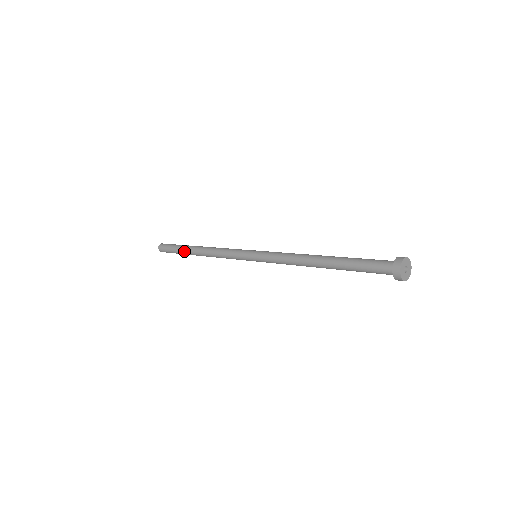
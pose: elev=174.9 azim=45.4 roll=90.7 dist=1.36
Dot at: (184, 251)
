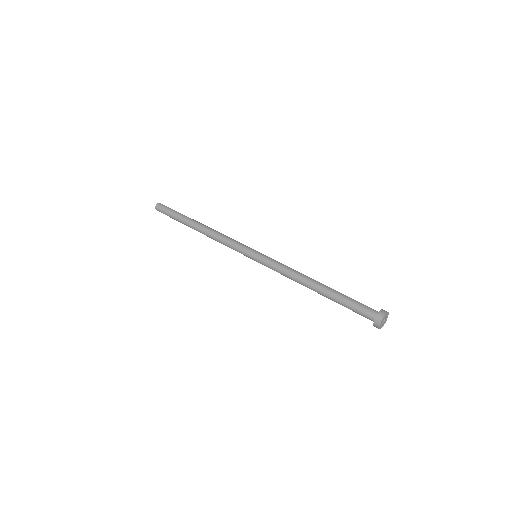
Dot at: occluded
